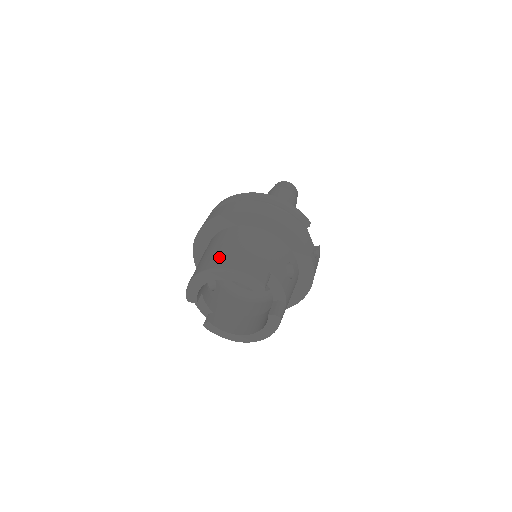
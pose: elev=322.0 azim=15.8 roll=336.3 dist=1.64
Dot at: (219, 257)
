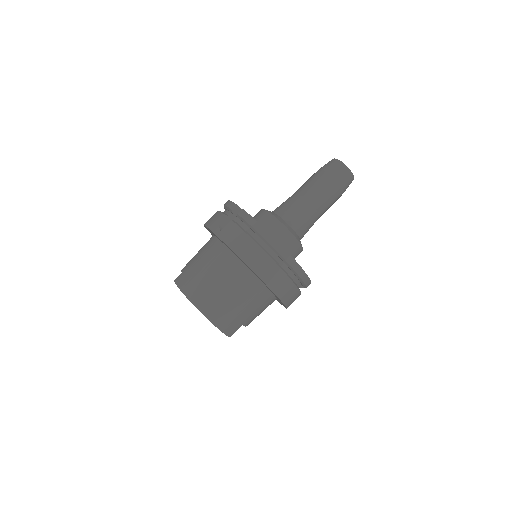
Dot at: (213, 301)
